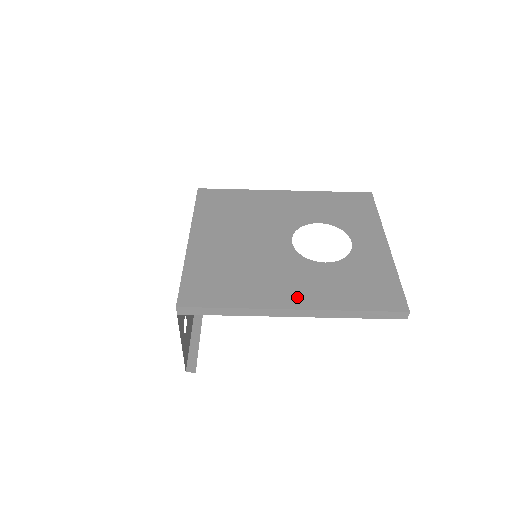
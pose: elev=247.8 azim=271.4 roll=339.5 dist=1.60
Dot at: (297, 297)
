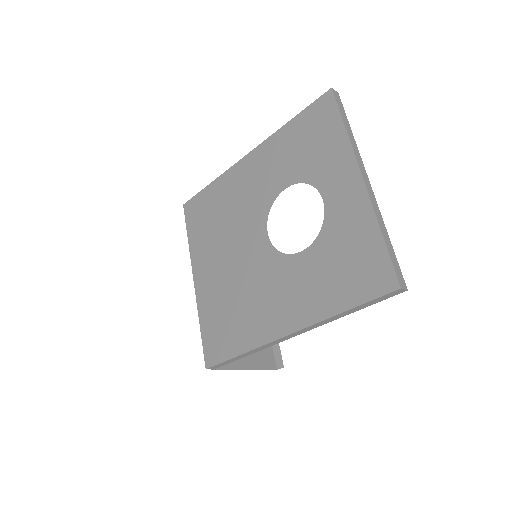
Dot at: (287, 317)
